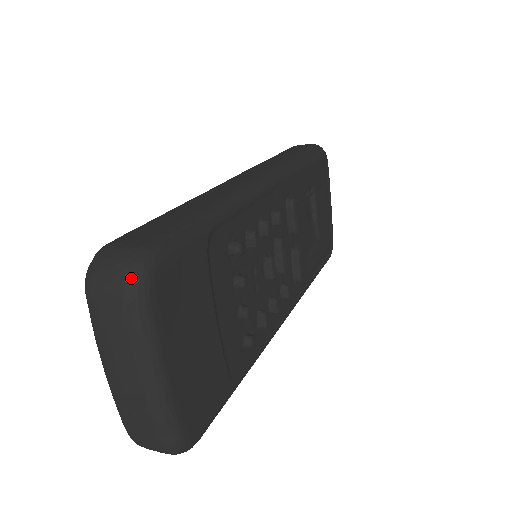
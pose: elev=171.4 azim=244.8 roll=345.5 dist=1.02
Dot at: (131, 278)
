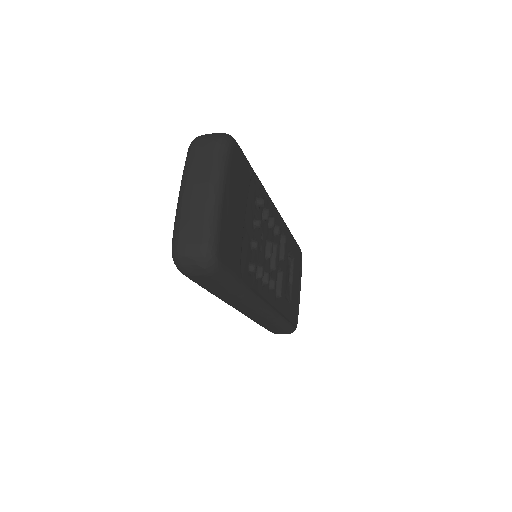
Dot at: (224, 136)
